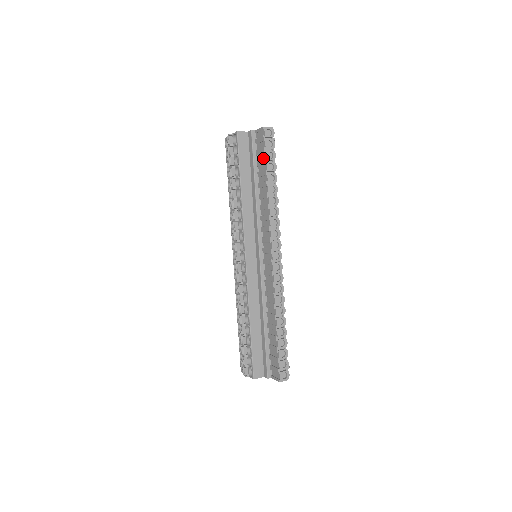
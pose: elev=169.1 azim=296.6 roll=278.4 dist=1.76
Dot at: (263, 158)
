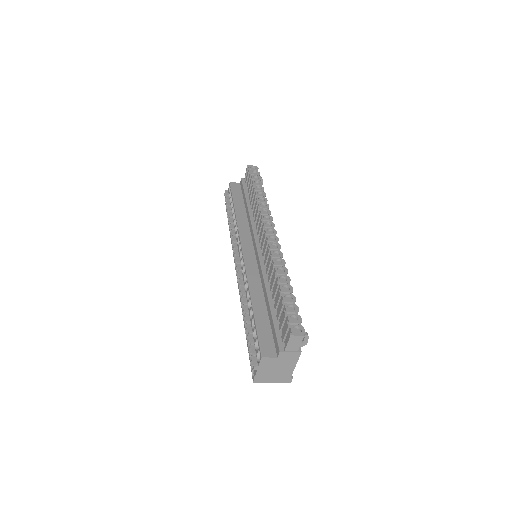
Dot at: occluded
